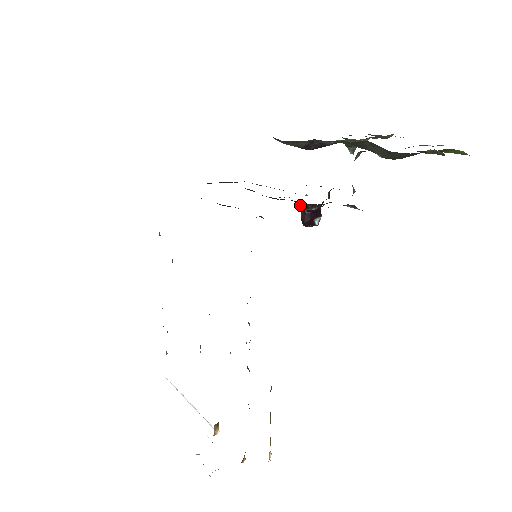
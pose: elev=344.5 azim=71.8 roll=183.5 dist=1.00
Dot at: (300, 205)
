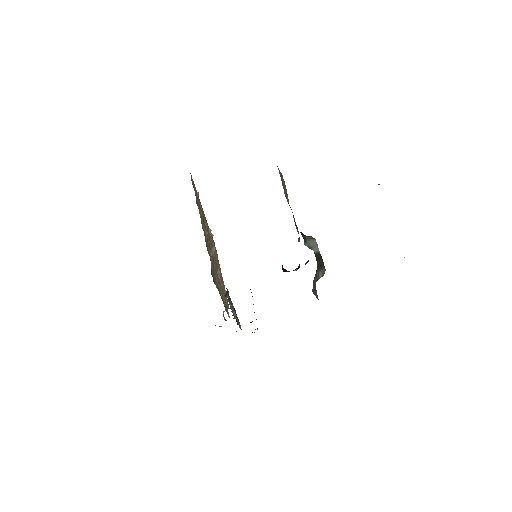
Dot at: occluded
